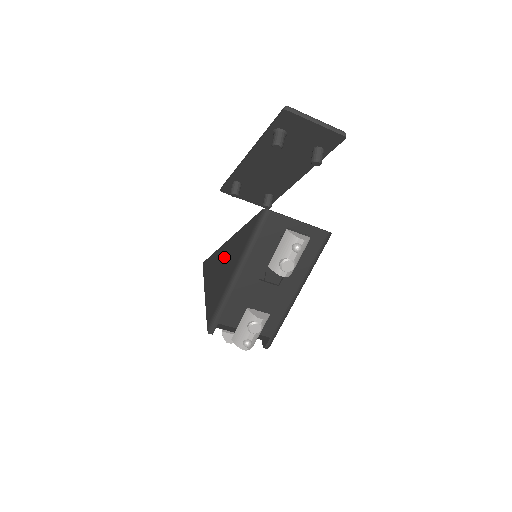
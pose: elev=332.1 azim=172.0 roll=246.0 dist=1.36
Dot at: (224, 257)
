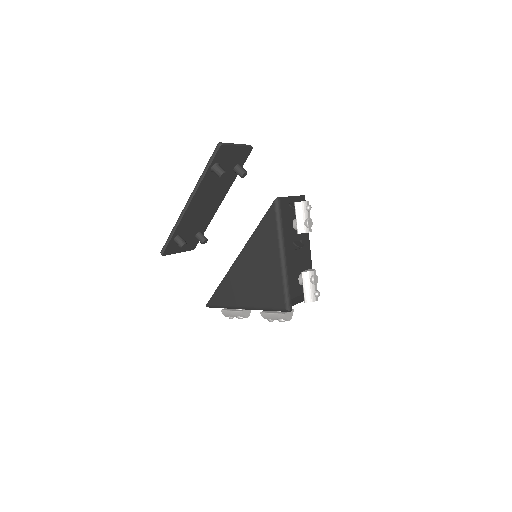
Dot at: (249, 265)
